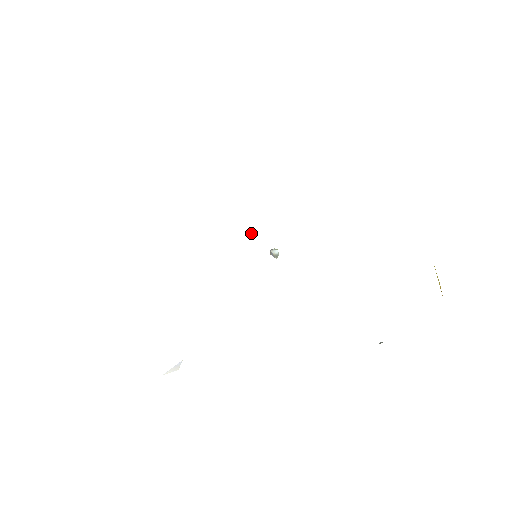
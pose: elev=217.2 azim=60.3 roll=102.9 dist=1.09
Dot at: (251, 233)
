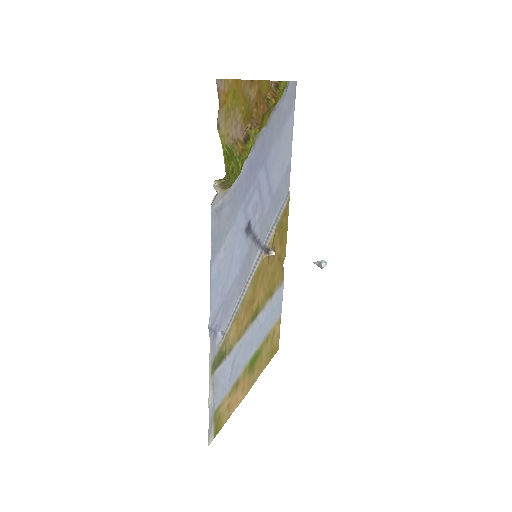
Dot at: (274, 253)
